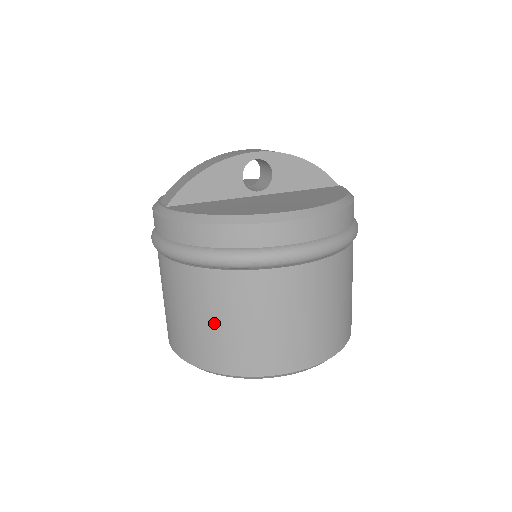
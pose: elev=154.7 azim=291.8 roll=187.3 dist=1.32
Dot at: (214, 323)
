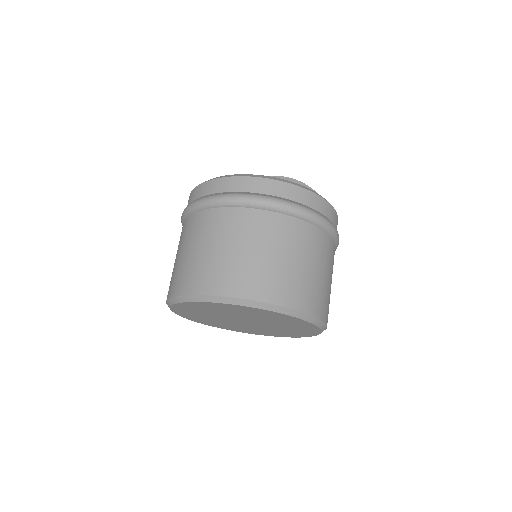
Dot at: (175, 260)
